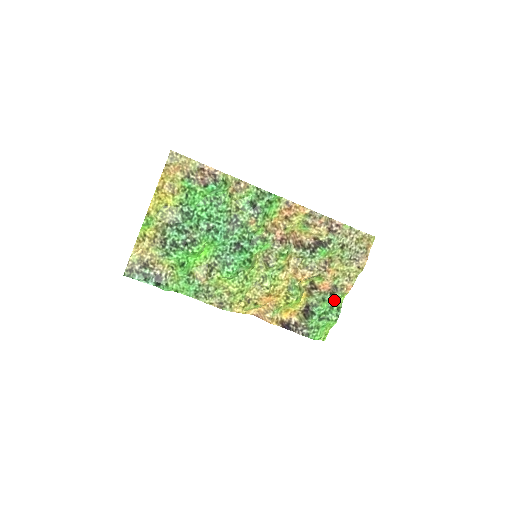
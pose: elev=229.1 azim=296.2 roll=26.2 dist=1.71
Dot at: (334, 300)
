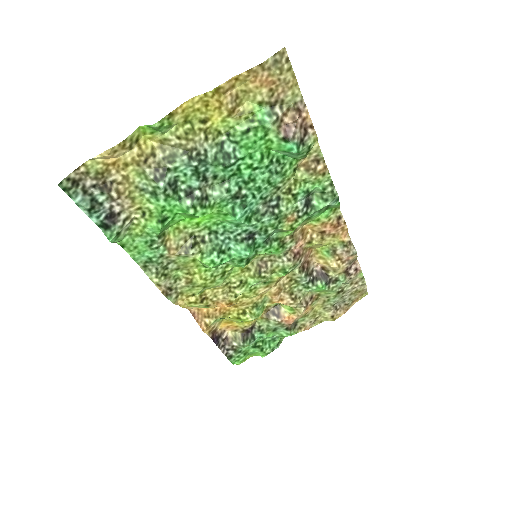
Dot at: (284, 335)
